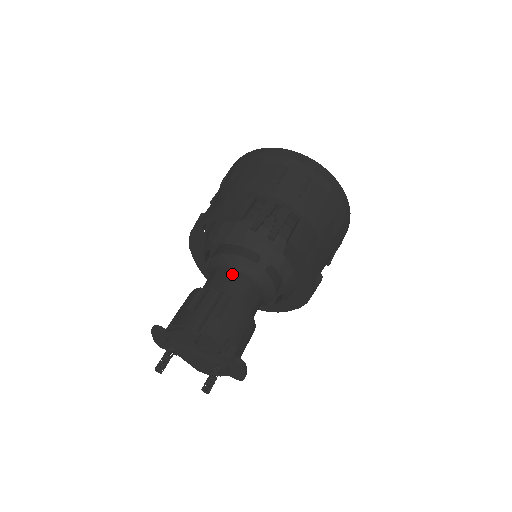
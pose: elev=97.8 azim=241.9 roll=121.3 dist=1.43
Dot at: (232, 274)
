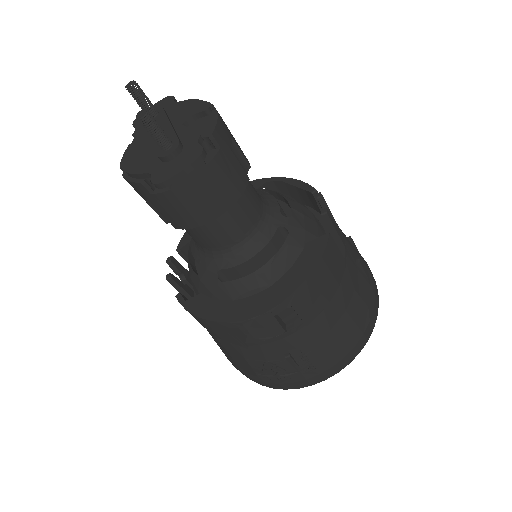
Dot at: occluded
